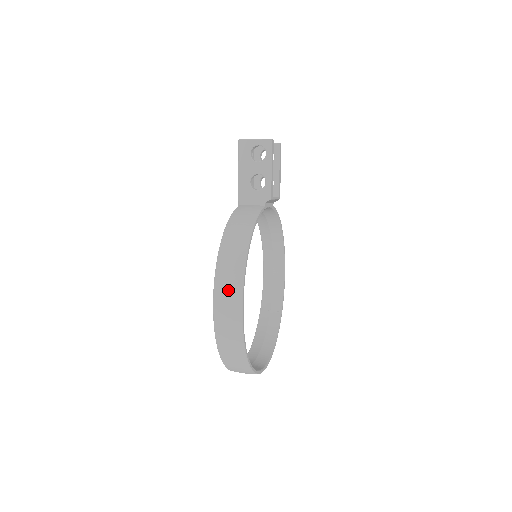
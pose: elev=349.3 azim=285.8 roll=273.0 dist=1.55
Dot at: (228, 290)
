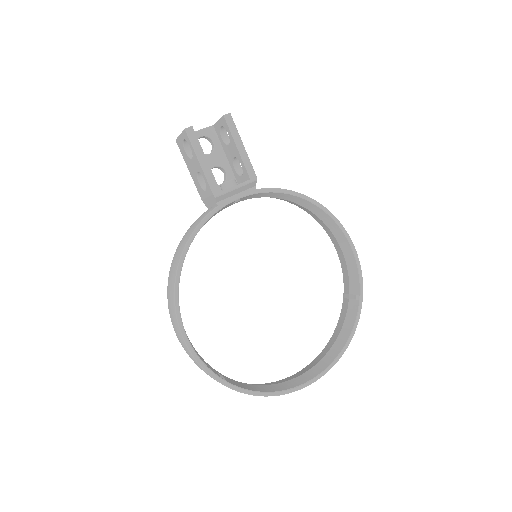
Dot at: (173, 322)
